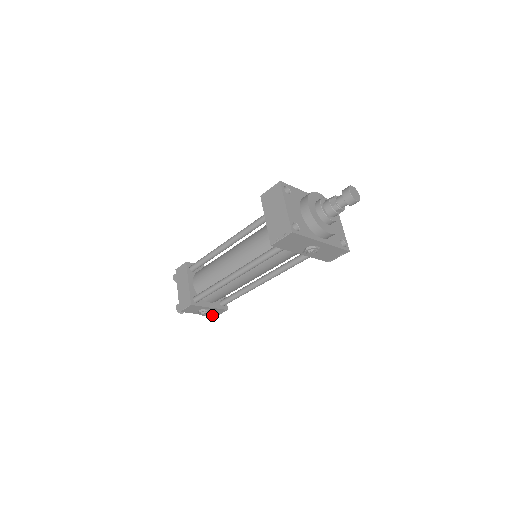
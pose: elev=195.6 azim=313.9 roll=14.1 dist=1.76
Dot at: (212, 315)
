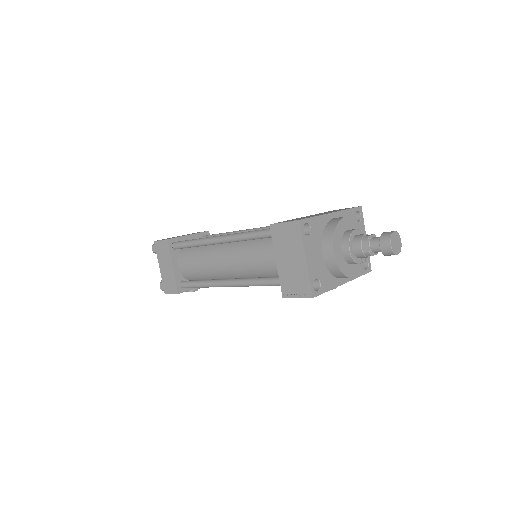
Dot at: occluded
